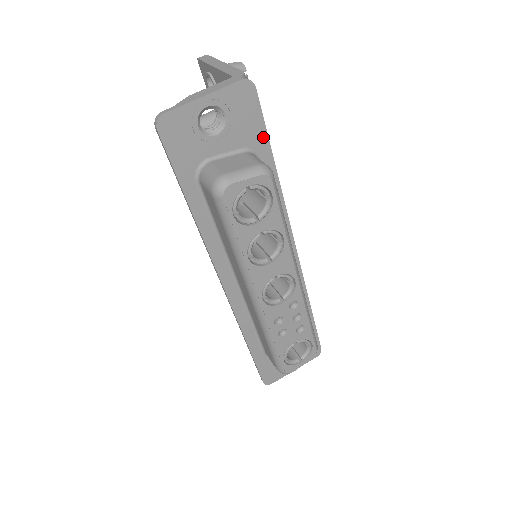
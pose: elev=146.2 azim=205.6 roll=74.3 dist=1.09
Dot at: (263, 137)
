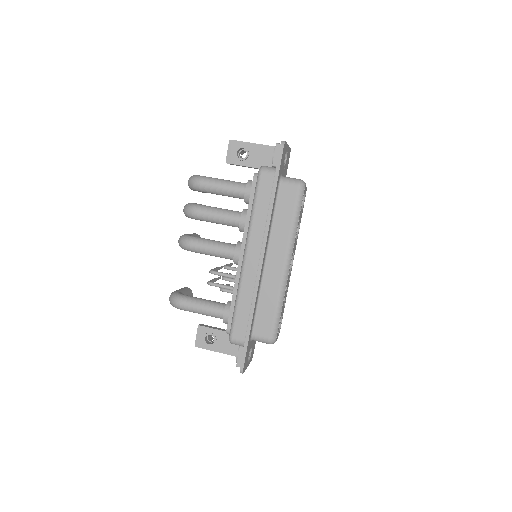
Dot at: occluded
